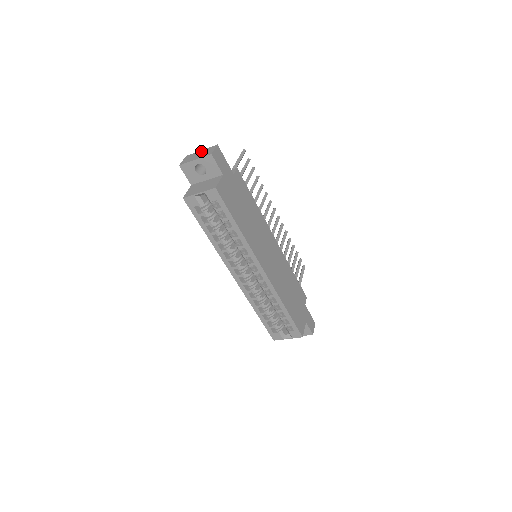
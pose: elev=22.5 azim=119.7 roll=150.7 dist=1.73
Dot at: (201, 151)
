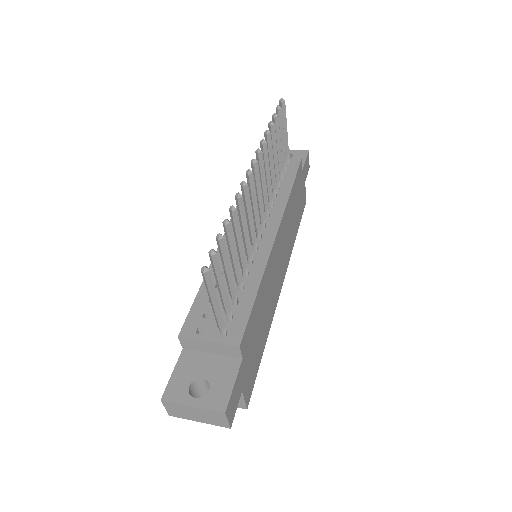
Dot at: (195, 410)
